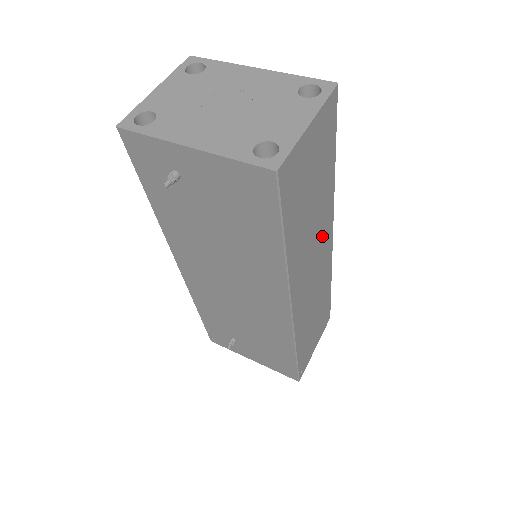
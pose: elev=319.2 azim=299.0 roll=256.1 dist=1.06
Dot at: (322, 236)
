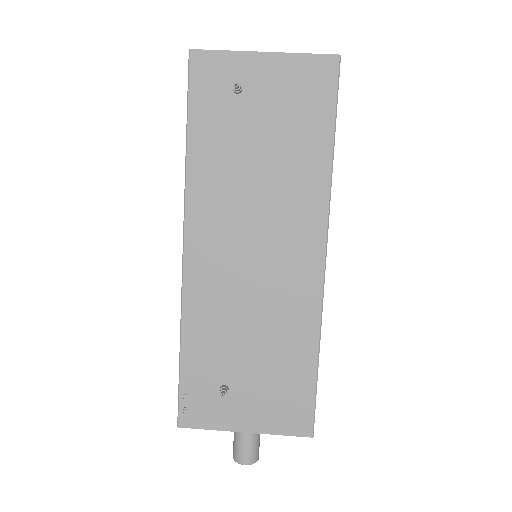
Dot at: occluded
